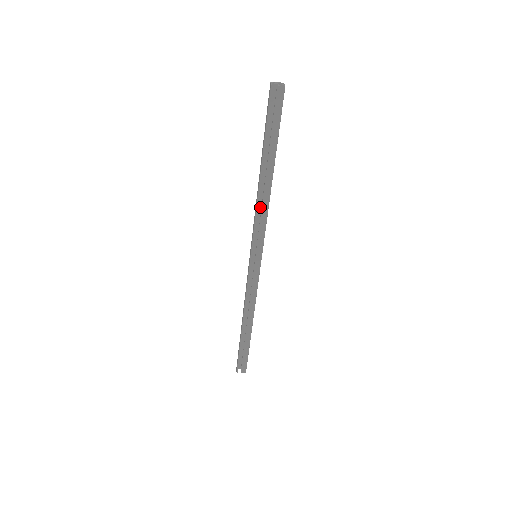
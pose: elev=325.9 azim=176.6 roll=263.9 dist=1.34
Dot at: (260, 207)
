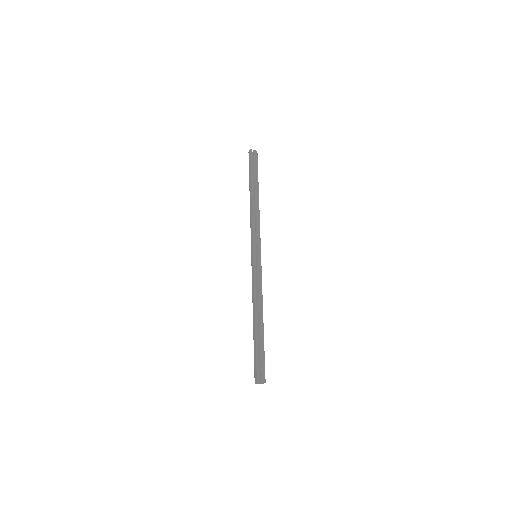
Dot at: occluded
